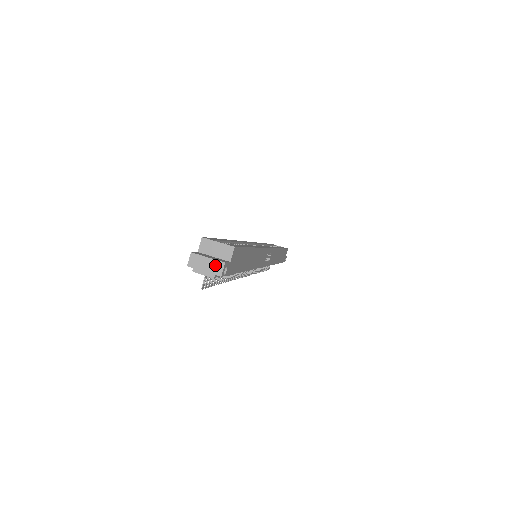
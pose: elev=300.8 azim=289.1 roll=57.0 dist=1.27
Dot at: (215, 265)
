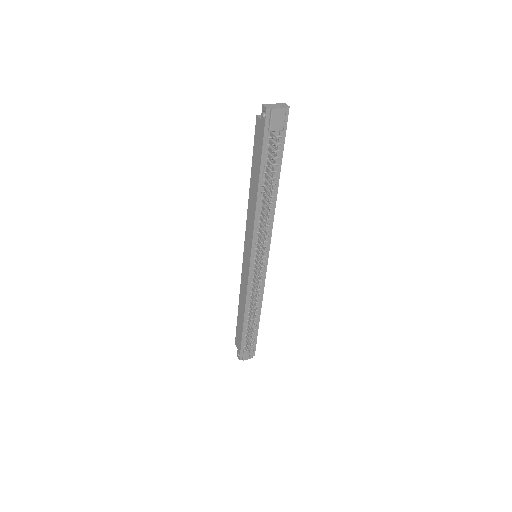
Dot at: (281, 105)
